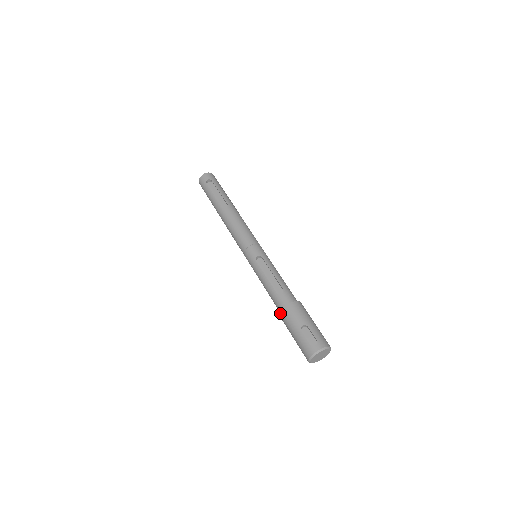
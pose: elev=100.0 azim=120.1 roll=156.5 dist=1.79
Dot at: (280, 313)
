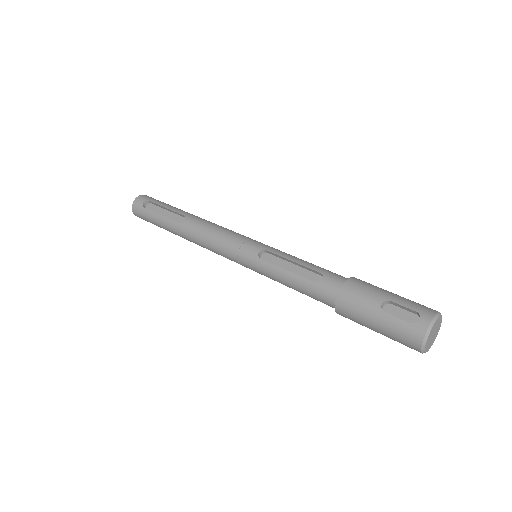
Dot at: (336, 307)
